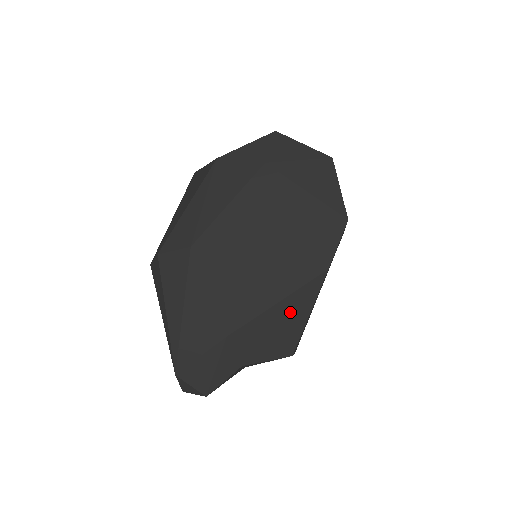
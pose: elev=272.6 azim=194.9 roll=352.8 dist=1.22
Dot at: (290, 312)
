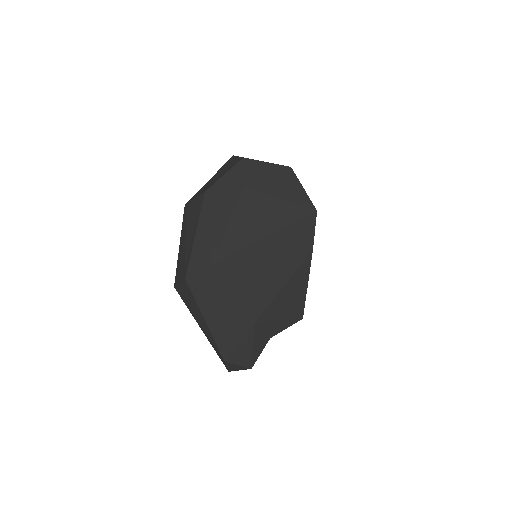
Dot at: (294, 289)
